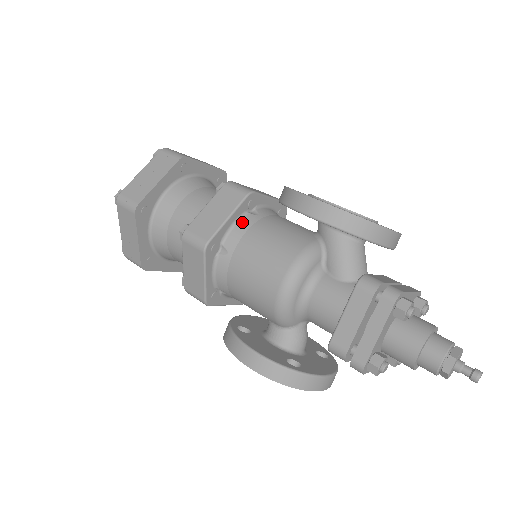
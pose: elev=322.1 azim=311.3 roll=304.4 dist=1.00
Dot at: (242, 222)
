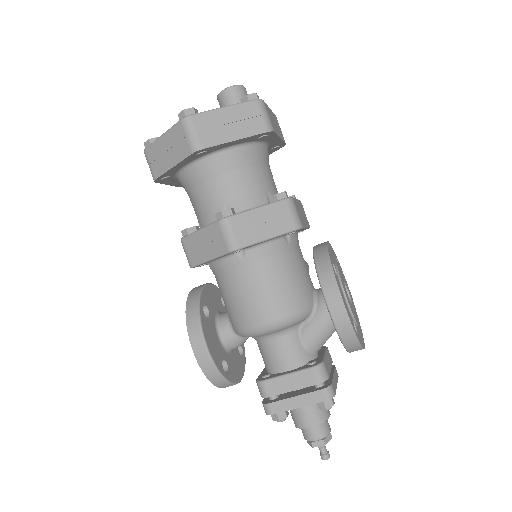
Dot at: (274, 244)
